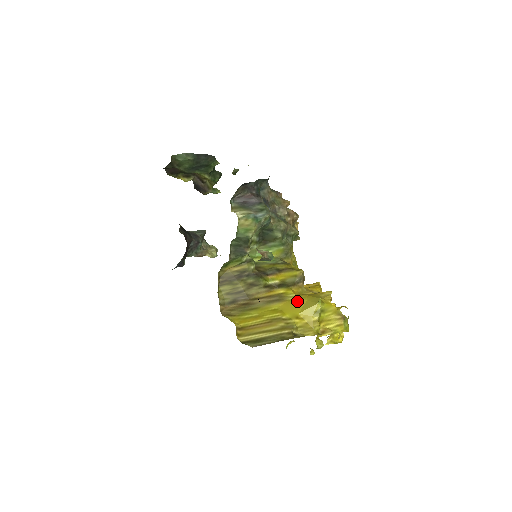
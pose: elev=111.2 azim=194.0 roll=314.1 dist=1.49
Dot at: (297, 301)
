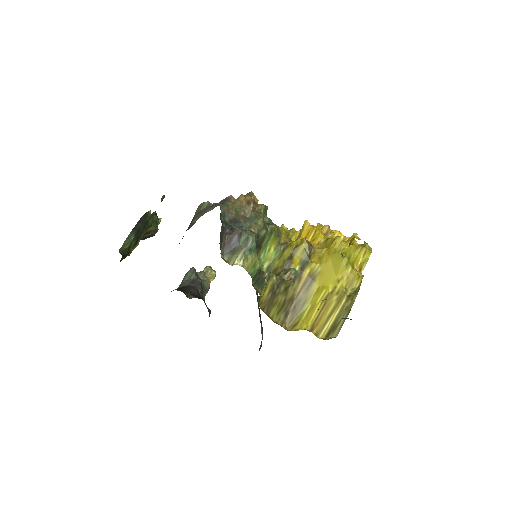
Dot at: (325, 268)
